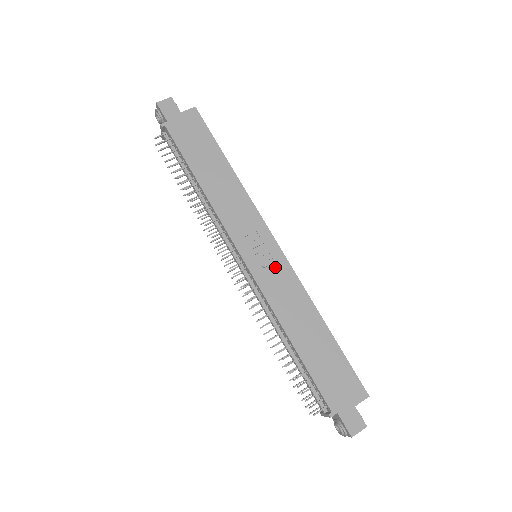
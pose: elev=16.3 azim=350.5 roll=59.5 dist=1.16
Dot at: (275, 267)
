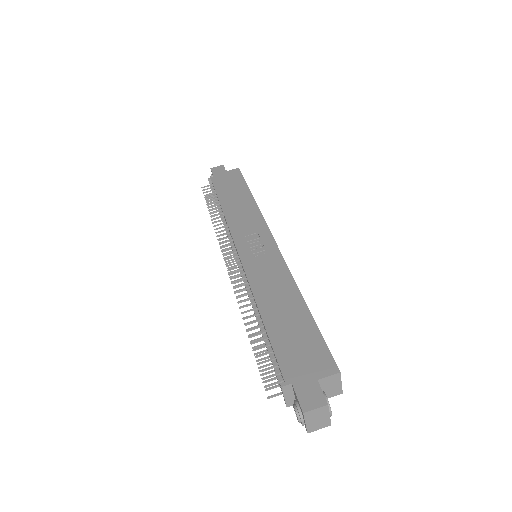
Dot at: (266, 256)
